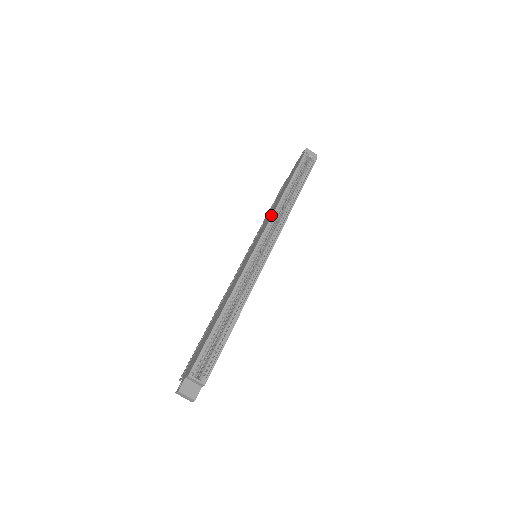
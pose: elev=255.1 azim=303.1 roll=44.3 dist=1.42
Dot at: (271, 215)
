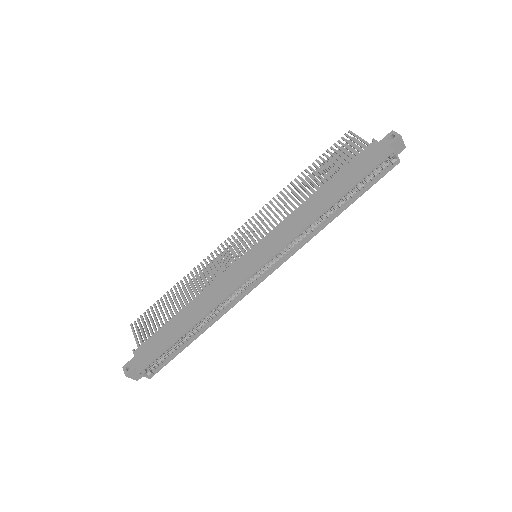
Dot at: (297, 232)
